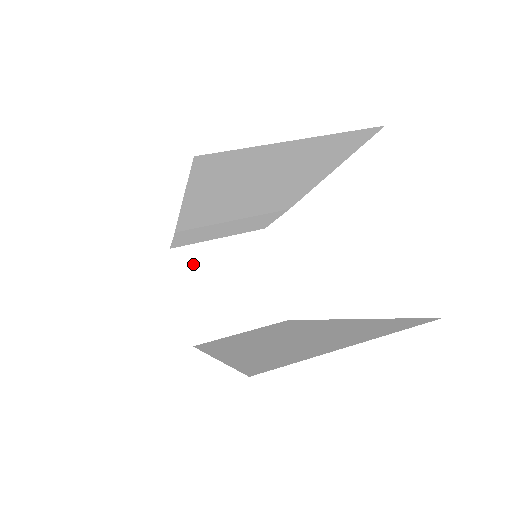
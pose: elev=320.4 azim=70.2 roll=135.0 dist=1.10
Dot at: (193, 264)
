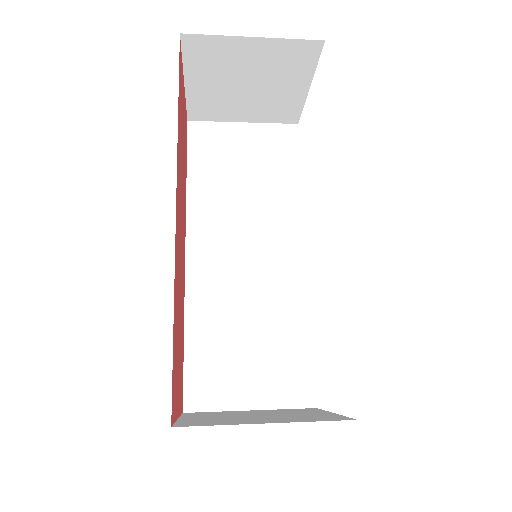
Dot at: (208, 414)
